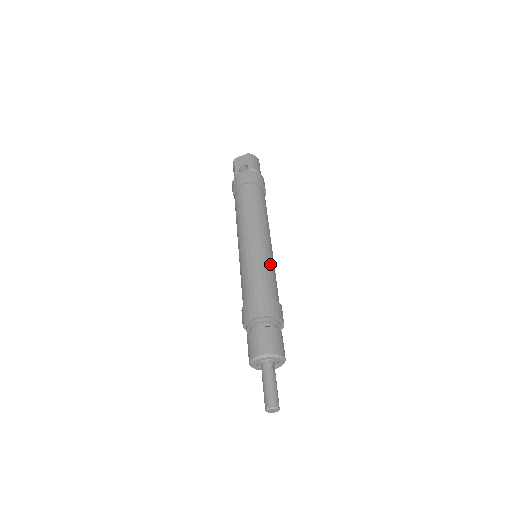
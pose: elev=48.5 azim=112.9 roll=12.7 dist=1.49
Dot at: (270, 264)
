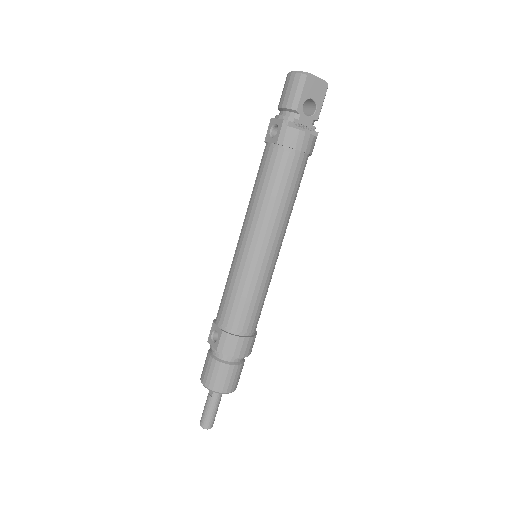
Dot at: occluded
